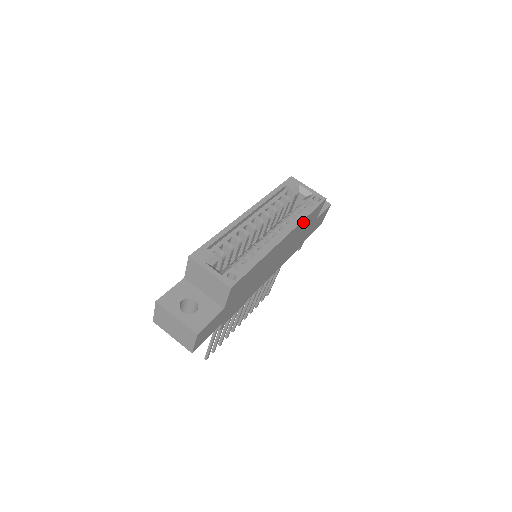
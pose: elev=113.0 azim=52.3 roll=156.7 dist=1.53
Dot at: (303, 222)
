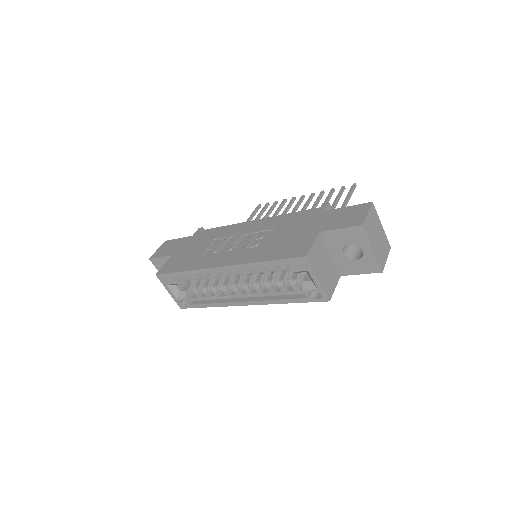
Dot at: occluded
